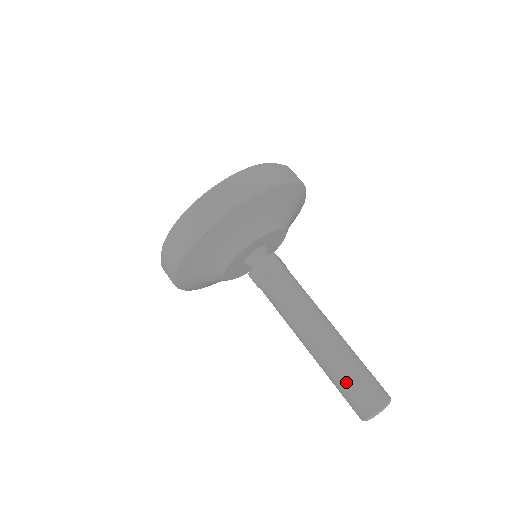
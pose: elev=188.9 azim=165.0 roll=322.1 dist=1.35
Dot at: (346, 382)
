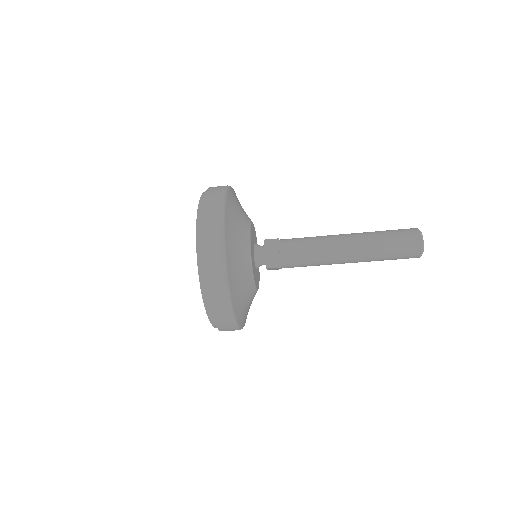
Dot at: (389, 247)
